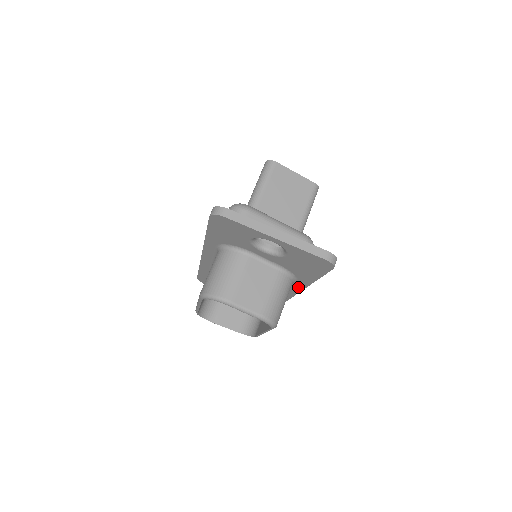
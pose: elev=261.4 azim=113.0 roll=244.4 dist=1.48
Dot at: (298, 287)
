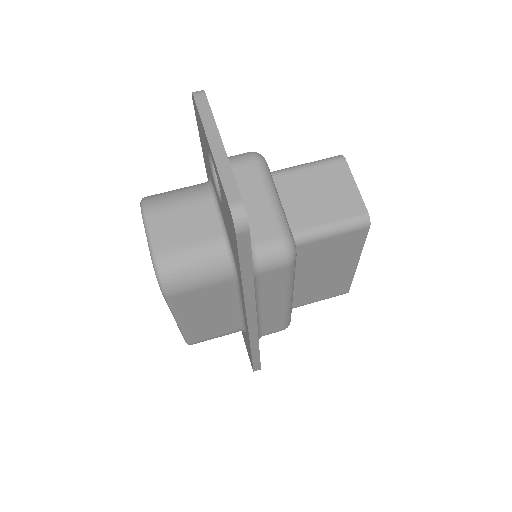
Dot at: (243, 300)
